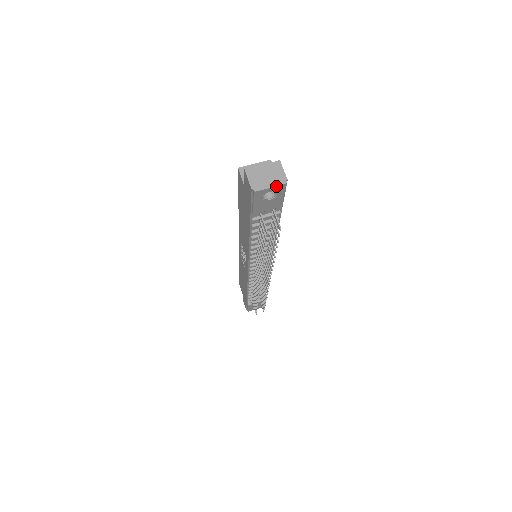
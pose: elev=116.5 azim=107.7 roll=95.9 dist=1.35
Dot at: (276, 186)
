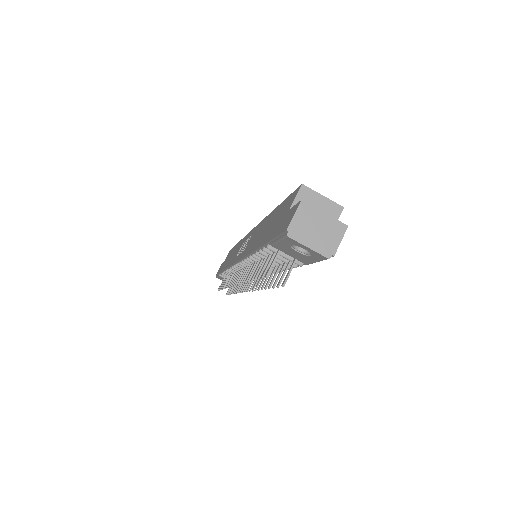
Dot at: (316, 251)
